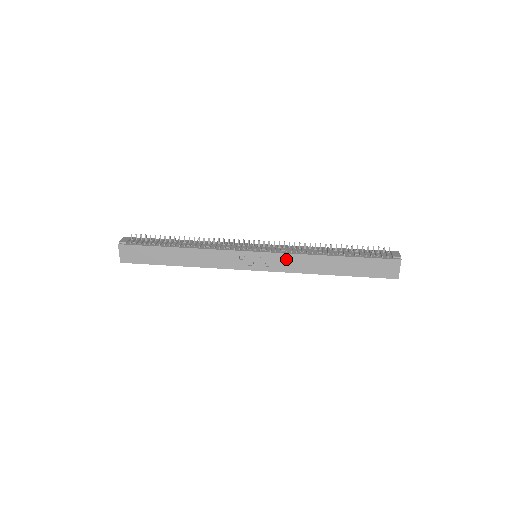
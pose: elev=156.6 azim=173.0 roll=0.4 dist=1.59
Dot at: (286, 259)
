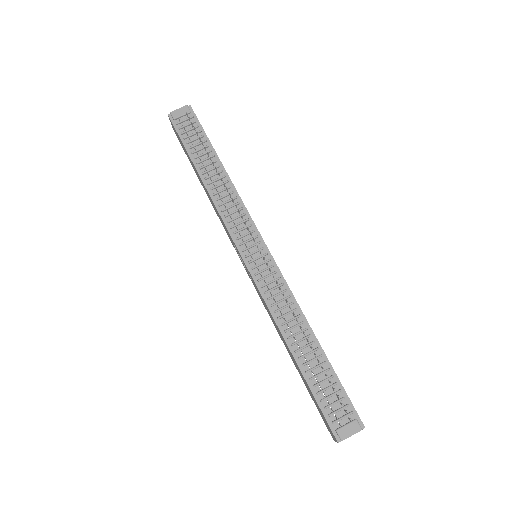
Dot at: occluded
